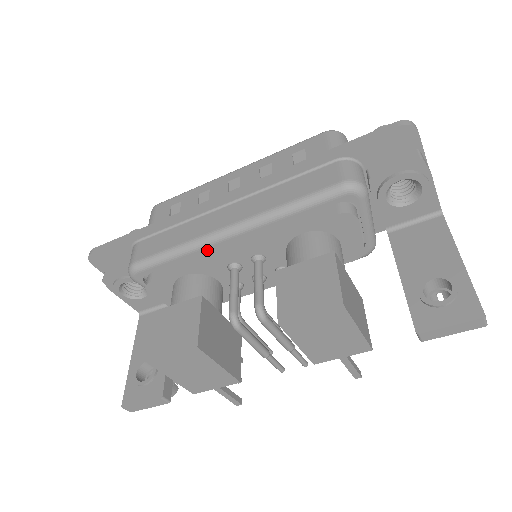
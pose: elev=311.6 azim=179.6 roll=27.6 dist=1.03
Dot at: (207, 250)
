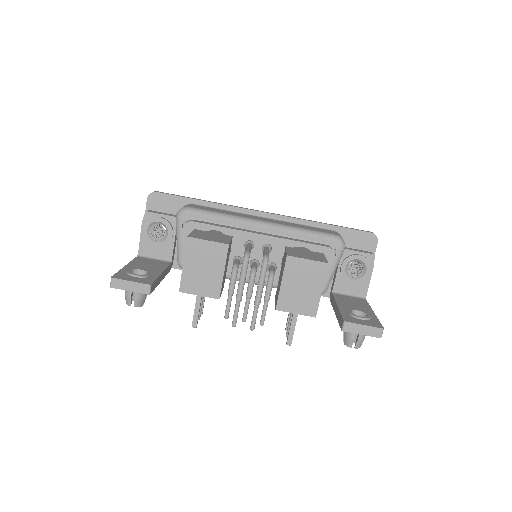
Dot at: (241, 226)
